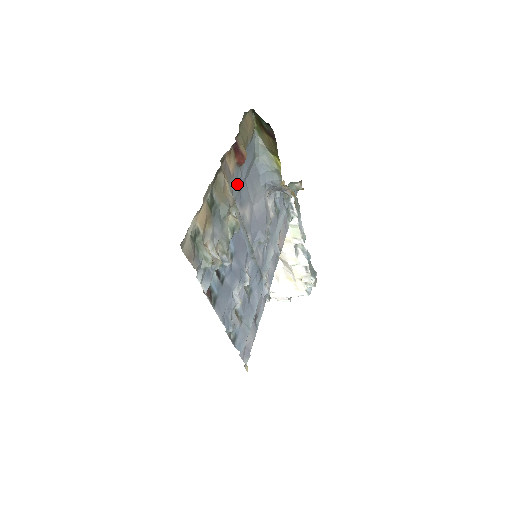
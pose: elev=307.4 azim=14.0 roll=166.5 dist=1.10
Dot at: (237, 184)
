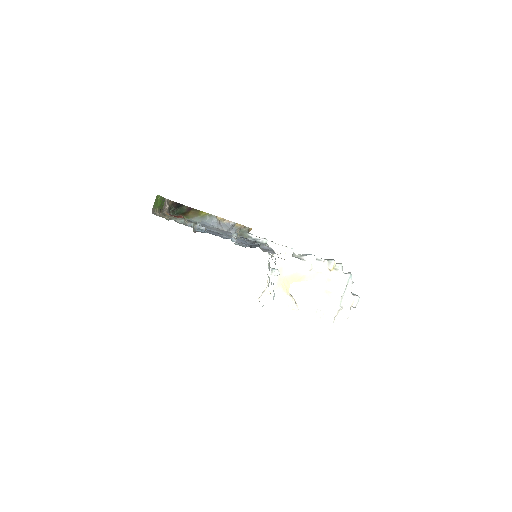
Dot at: occluded
